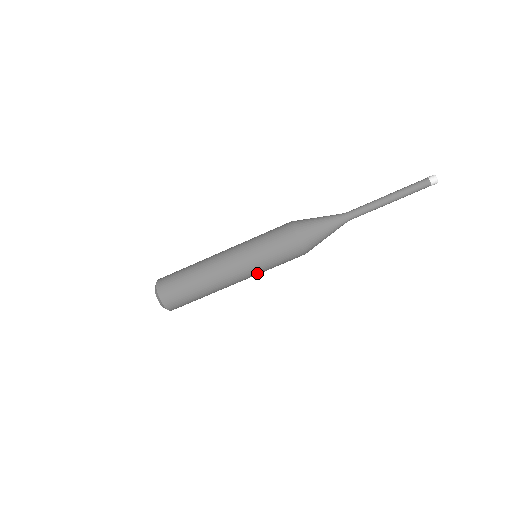
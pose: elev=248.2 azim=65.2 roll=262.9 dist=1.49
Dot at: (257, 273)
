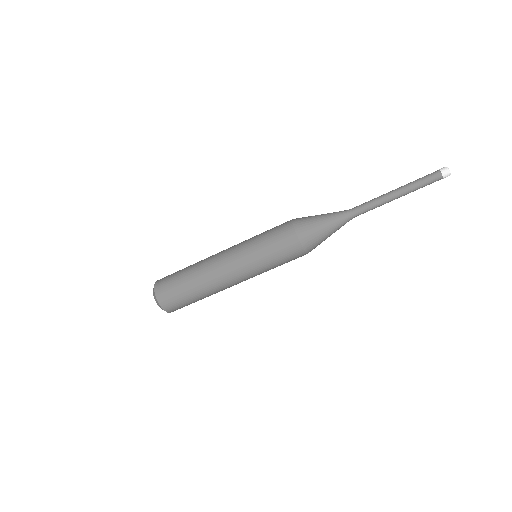
Dot at: (259, 274)
